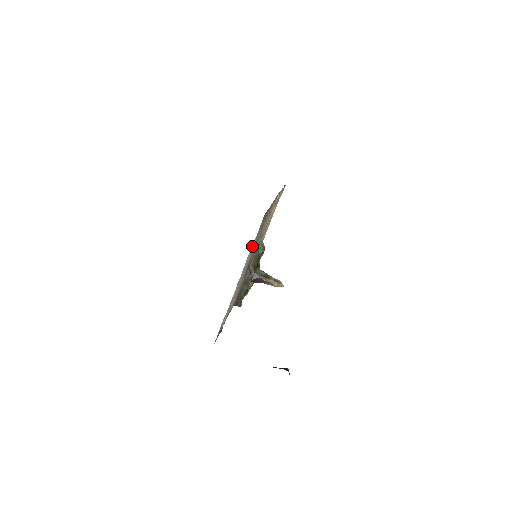
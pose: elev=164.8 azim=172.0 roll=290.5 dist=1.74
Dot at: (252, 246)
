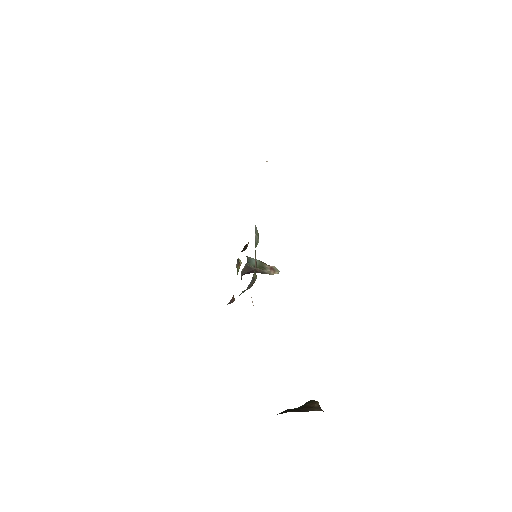
Dot at: occluded
